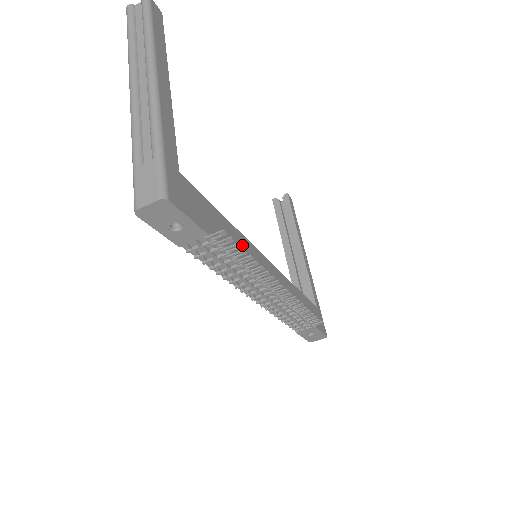
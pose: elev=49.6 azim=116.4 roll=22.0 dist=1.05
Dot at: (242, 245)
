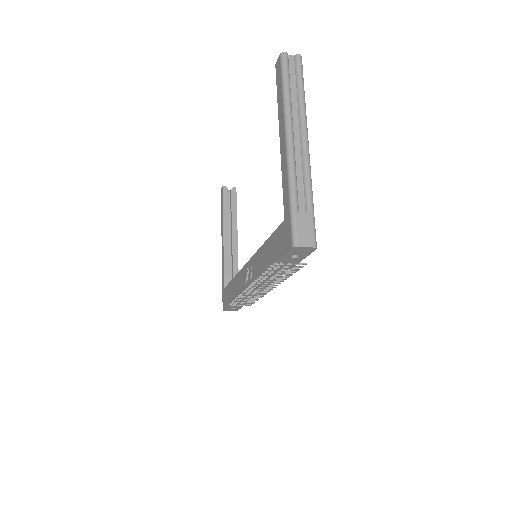
Dot at: occluded
